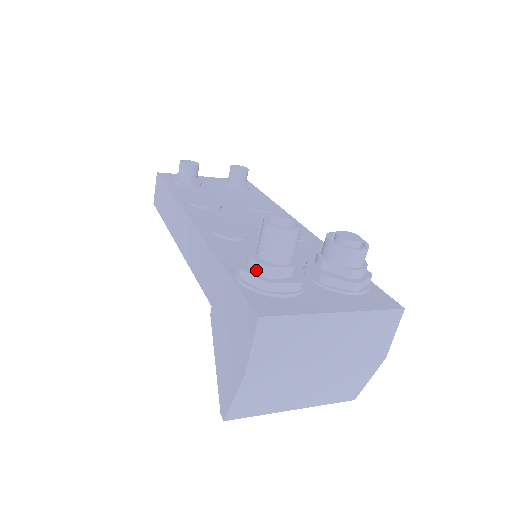
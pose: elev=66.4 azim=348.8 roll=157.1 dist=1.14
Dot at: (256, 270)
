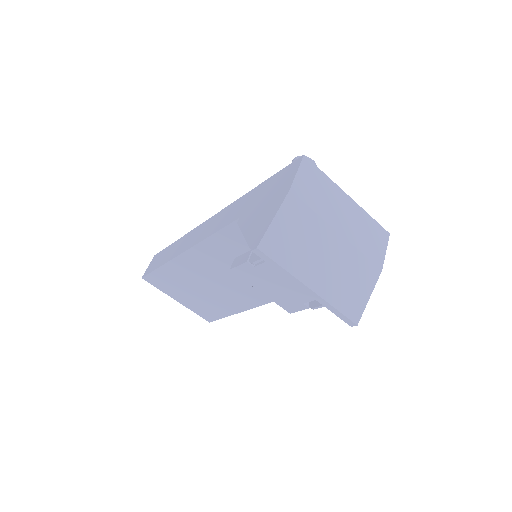
Dot at: occluded
